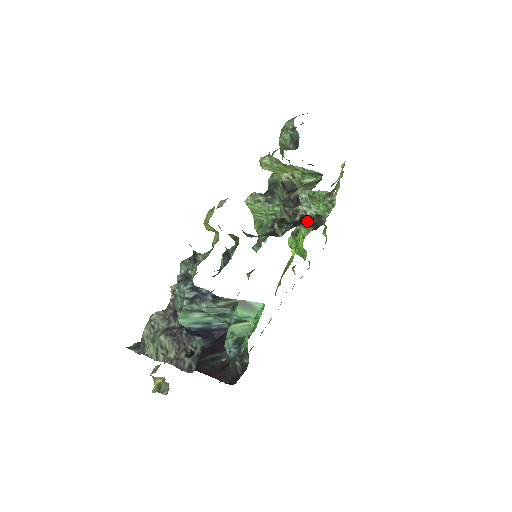
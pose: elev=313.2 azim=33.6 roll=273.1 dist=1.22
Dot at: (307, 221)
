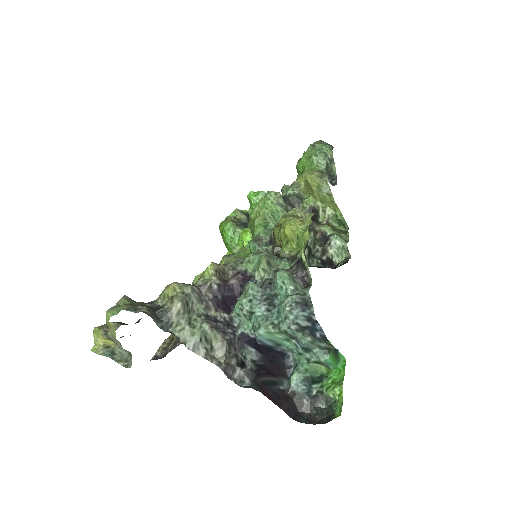
Dot at: (332, 266)
